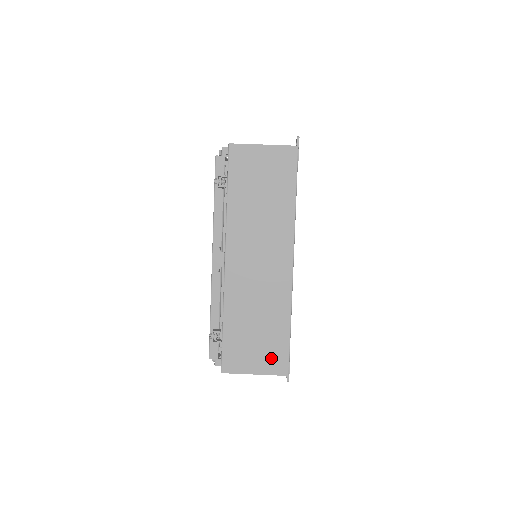
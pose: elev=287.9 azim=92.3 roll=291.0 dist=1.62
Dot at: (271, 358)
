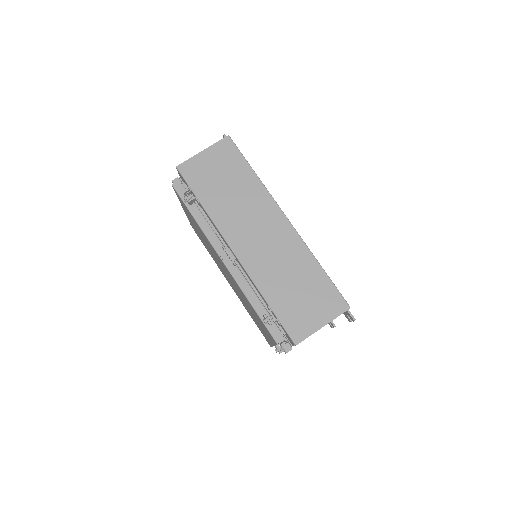
Dot at: (326, 303)
